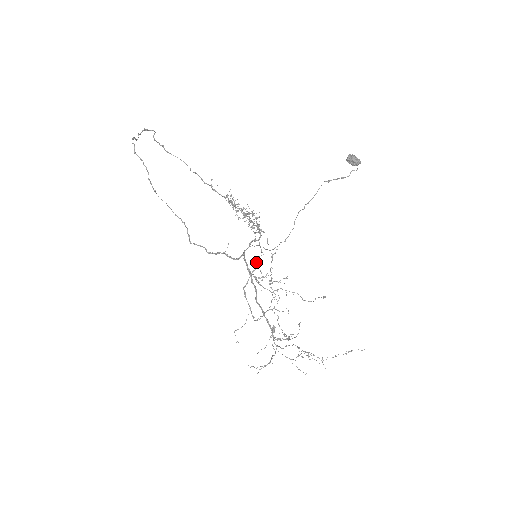
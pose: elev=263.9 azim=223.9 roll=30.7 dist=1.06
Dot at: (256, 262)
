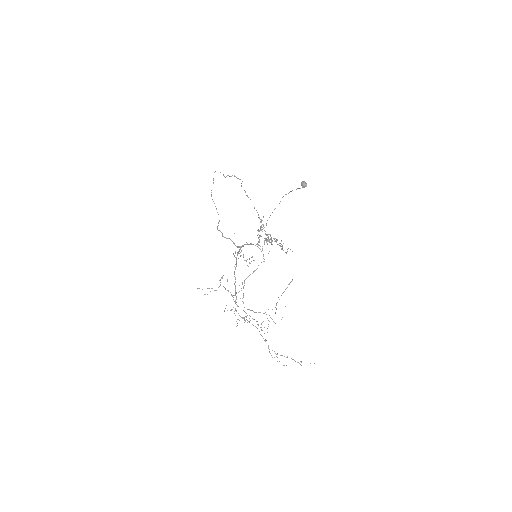
Dot at: occluded
